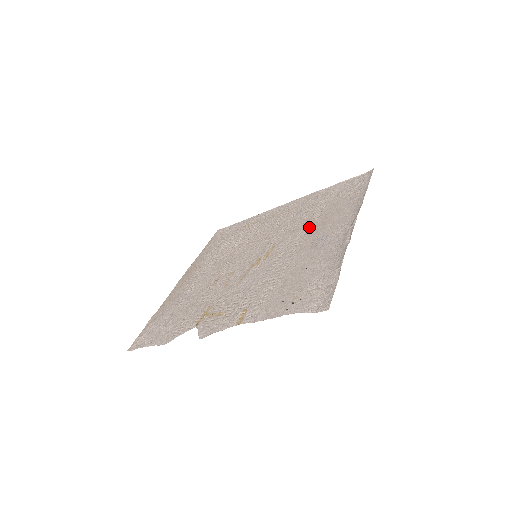
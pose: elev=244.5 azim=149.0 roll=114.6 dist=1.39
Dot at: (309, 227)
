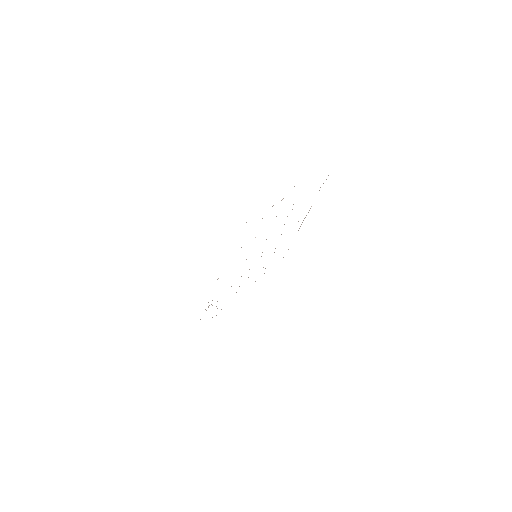
Dot at: occluded
